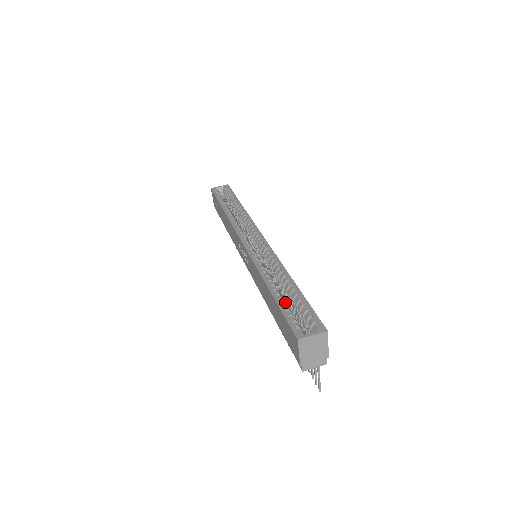
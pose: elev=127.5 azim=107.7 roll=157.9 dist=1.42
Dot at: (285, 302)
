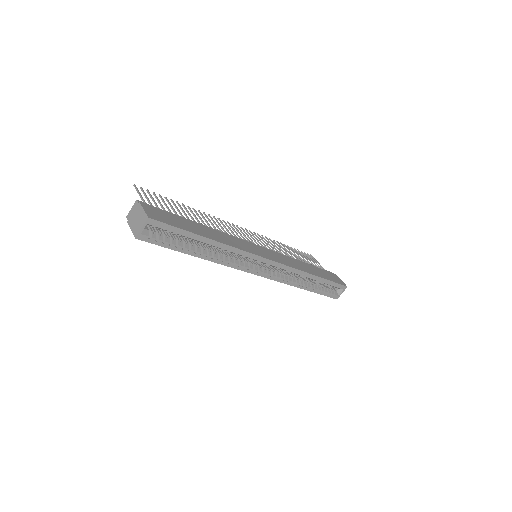
Dot at: (319, 288)
